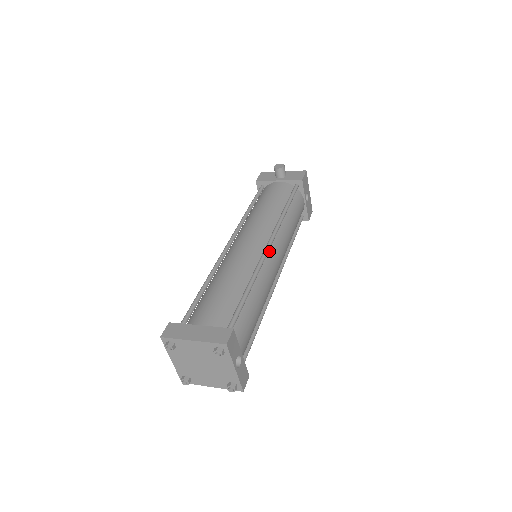
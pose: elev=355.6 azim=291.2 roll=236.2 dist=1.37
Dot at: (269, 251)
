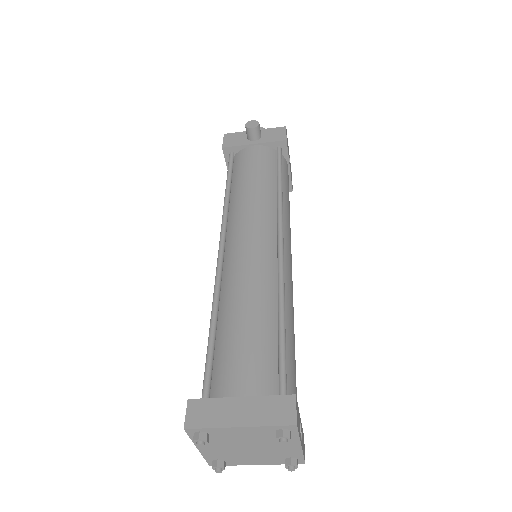
Dot at: occluded
